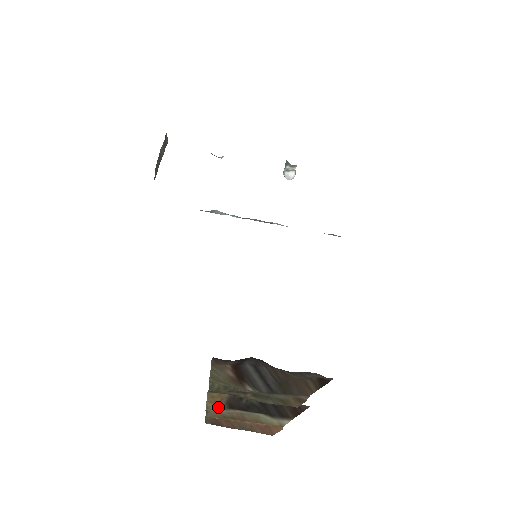
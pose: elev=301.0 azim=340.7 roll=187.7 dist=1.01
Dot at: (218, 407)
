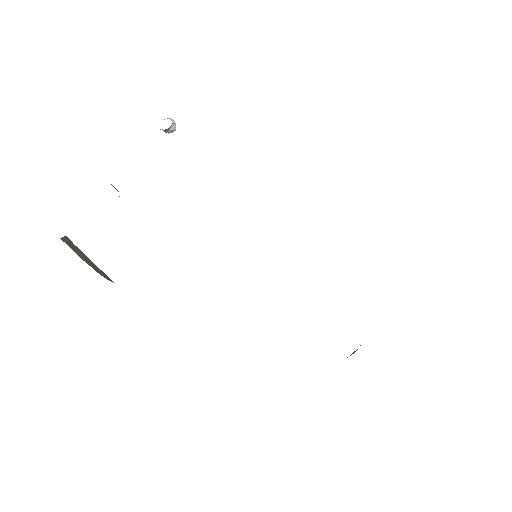
Dot at: occluded
